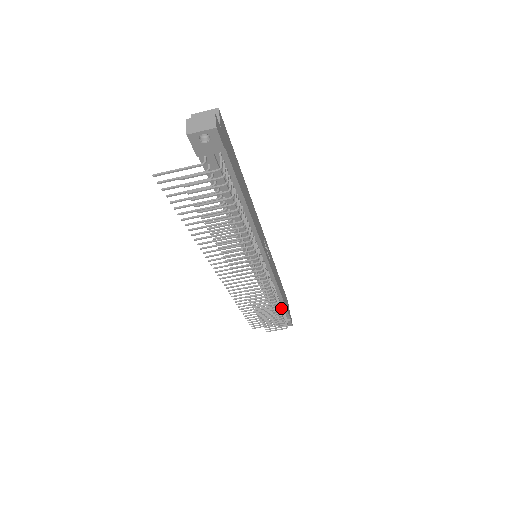
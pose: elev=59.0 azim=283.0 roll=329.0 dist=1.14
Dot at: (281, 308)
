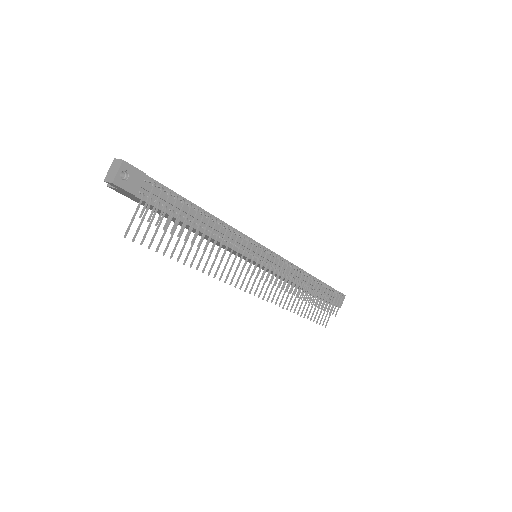
Dot at: occluded
